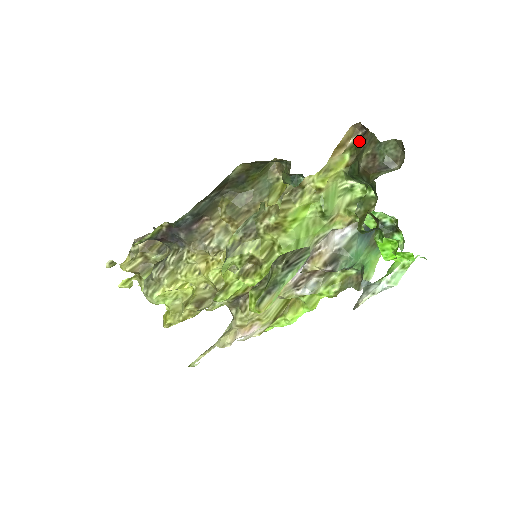
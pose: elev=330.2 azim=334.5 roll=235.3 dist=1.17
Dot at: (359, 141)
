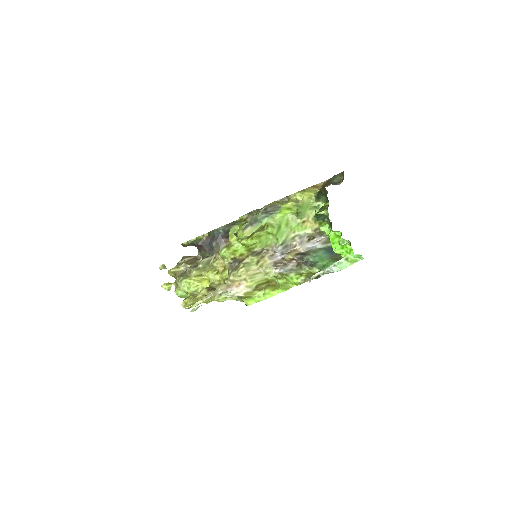
Dot at: occluded
